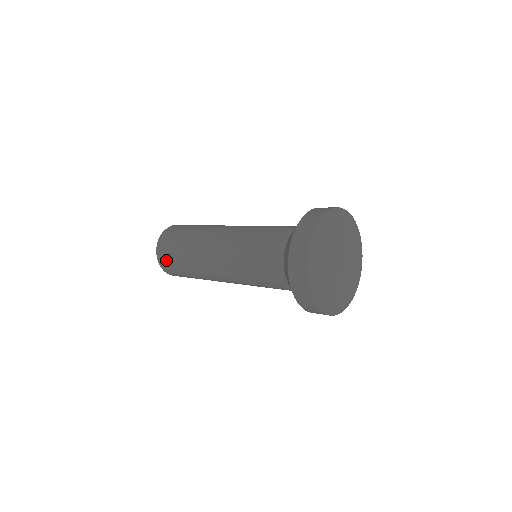
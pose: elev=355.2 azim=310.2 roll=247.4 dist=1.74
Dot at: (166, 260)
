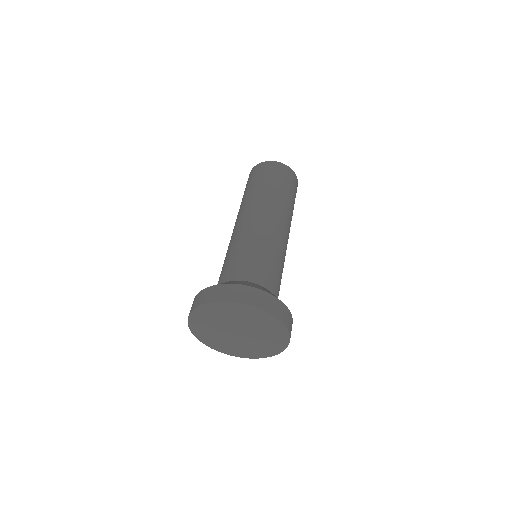
Dot at: occluded
